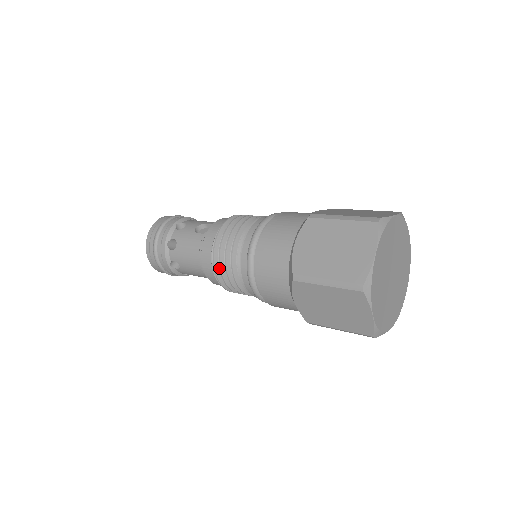
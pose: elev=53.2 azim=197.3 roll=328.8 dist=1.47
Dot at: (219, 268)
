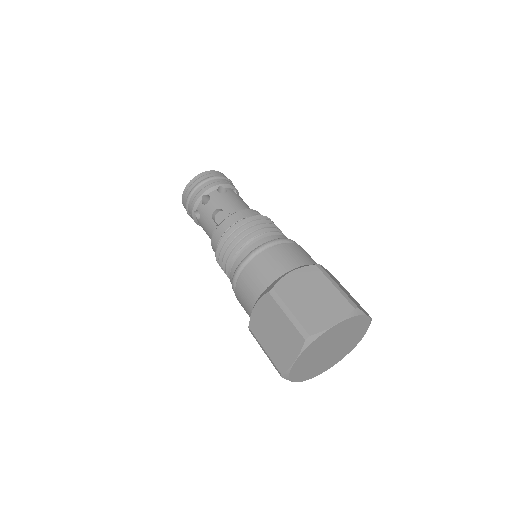
Dot at: (220, 266)
